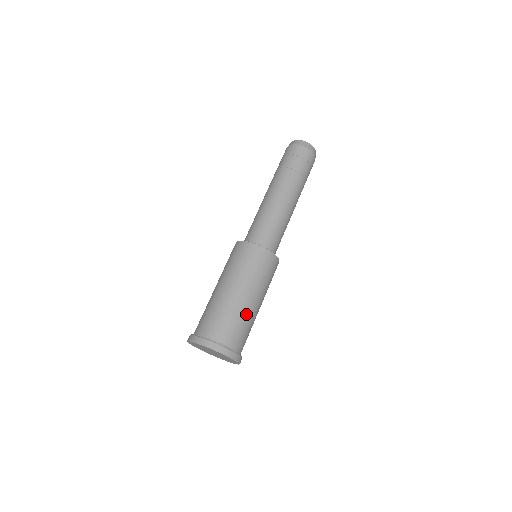
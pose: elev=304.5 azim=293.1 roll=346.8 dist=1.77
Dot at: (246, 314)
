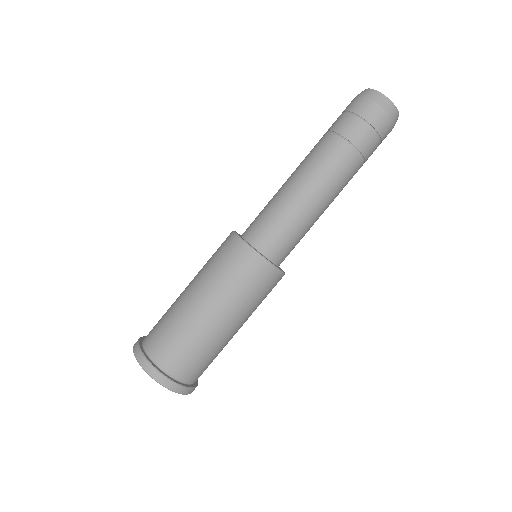
Dot at: (197, 332)
